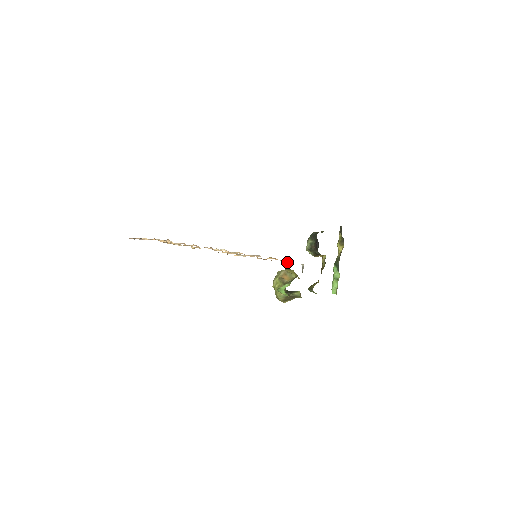
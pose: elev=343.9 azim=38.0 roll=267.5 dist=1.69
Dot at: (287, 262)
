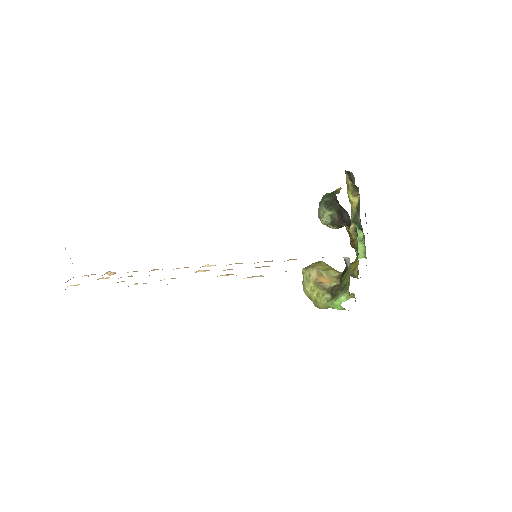
Dot at: occluded
